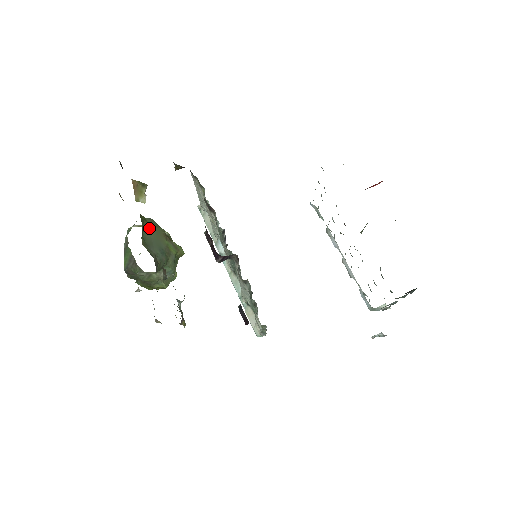
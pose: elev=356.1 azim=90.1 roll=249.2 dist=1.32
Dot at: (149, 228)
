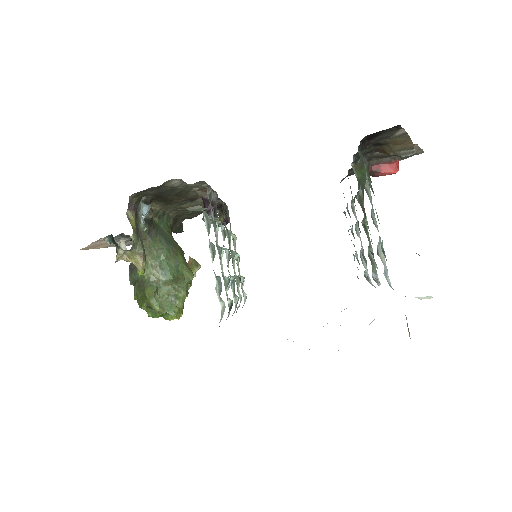
Dot at: (170, 236)
